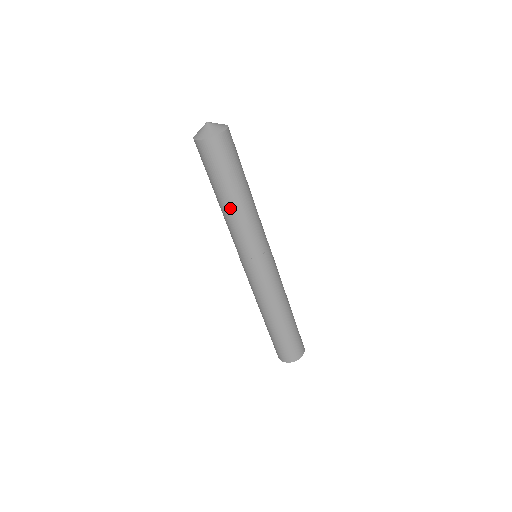
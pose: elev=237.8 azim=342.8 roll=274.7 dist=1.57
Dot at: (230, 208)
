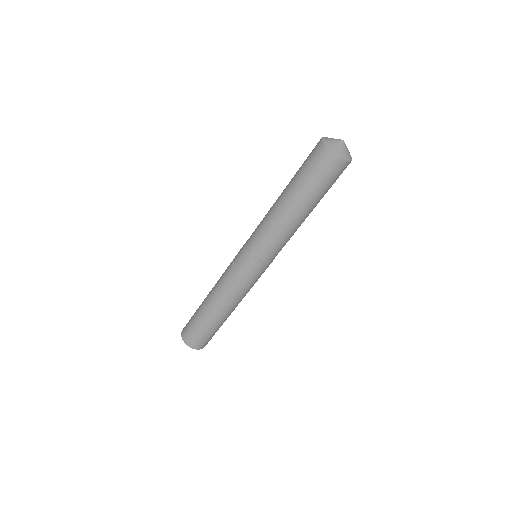
Dot at: (293, 216)
